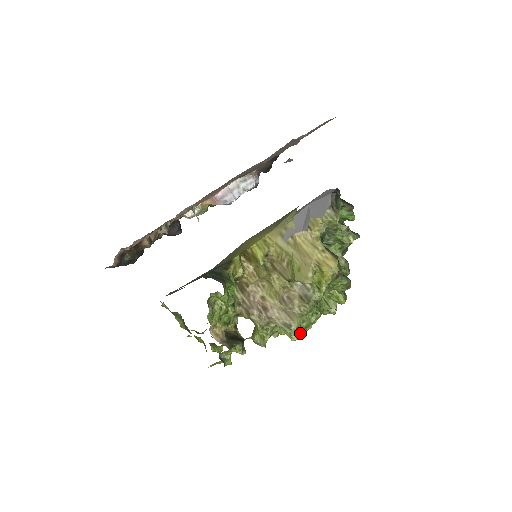
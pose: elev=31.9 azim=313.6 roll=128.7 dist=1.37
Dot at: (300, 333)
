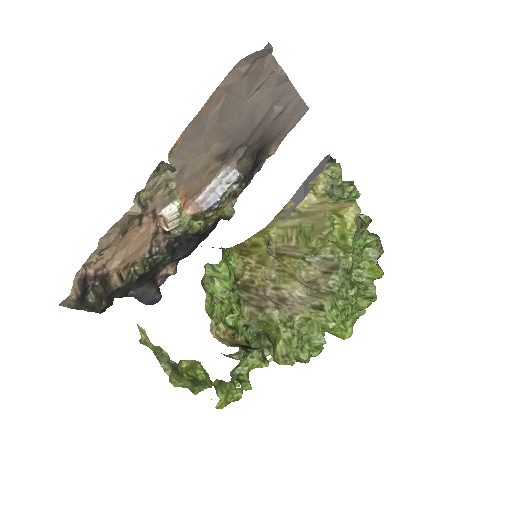
Dot at: (338, 314)
